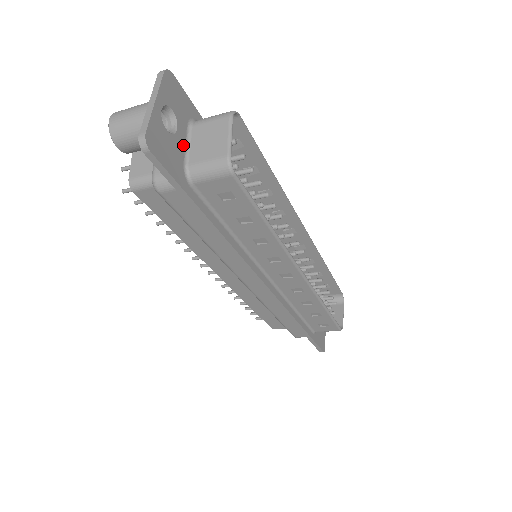
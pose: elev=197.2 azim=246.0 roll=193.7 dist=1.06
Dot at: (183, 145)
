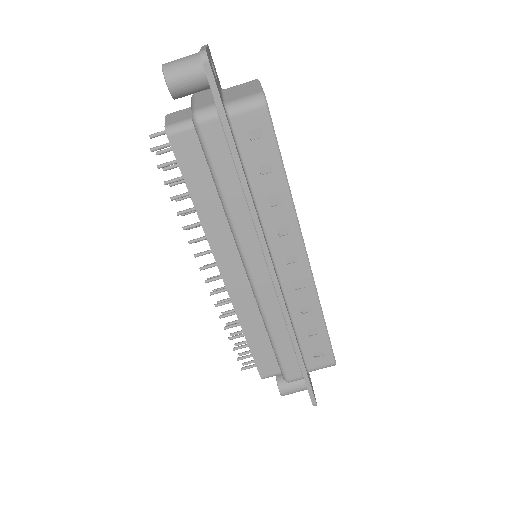
Dot at: (220, 92)
